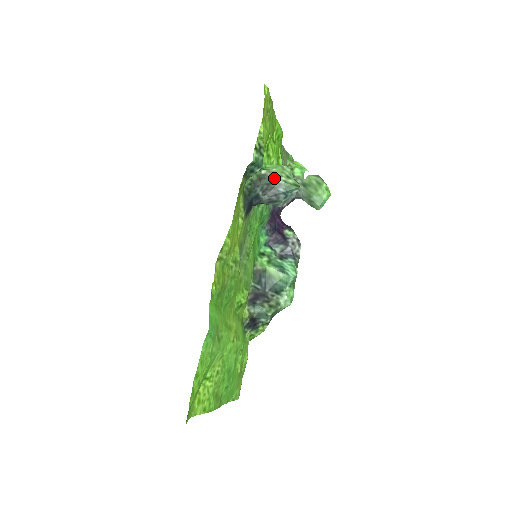
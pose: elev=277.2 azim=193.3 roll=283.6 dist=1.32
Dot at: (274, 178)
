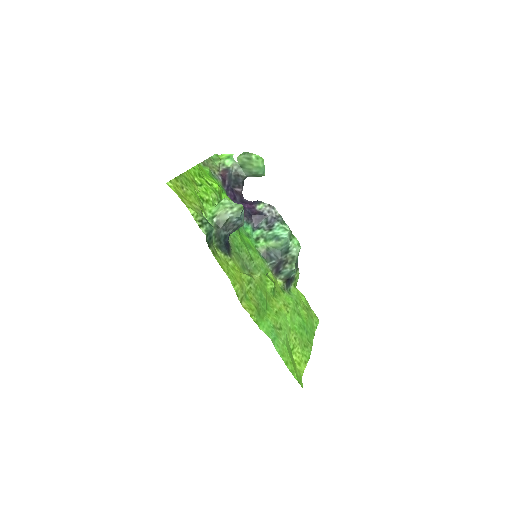
Dot at: (224, 218)
